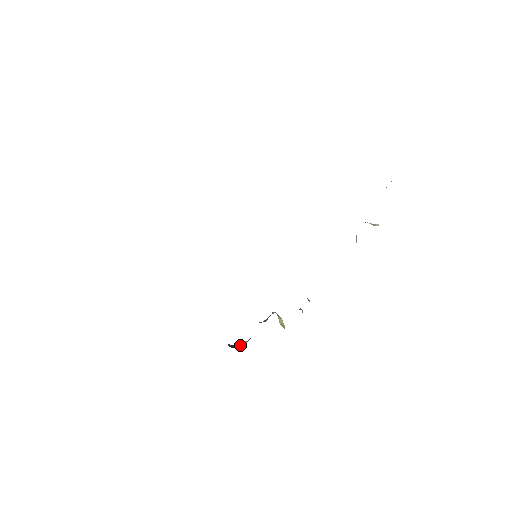
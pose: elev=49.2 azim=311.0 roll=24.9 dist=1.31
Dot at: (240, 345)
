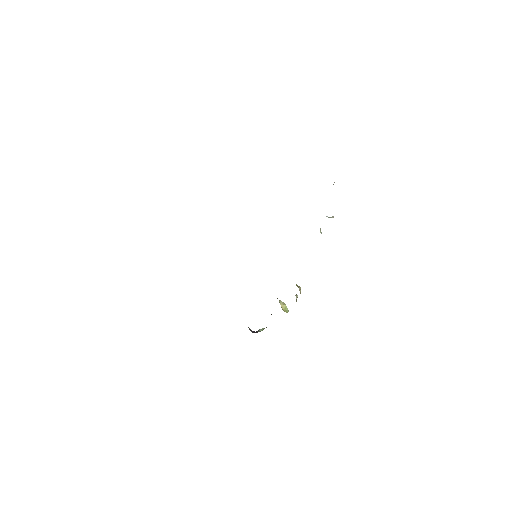
Dot at: (260, 331)
